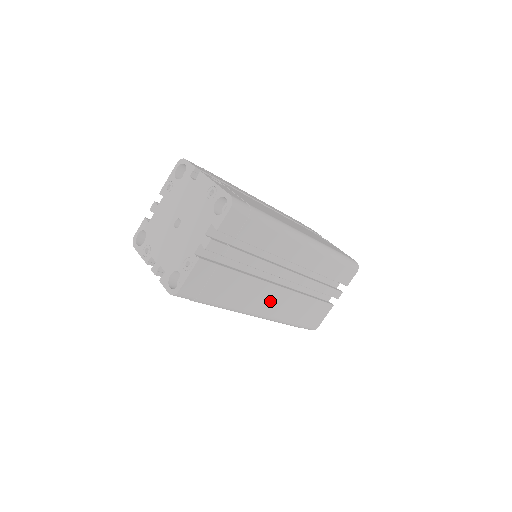
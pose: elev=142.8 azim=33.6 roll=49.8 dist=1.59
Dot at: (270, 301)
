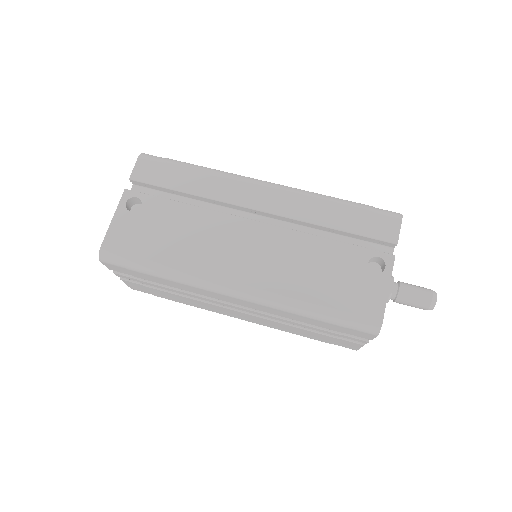
Dot at: (242, 316)
